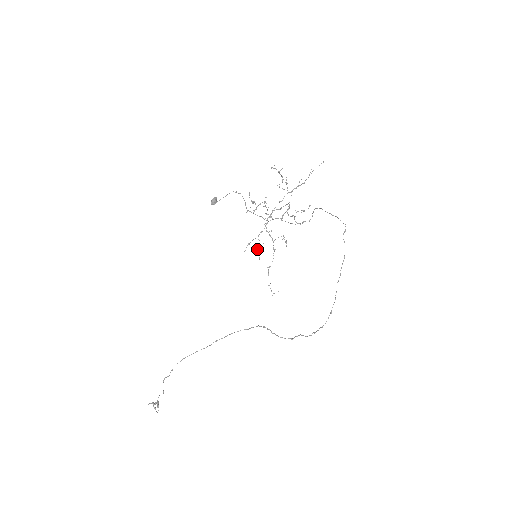
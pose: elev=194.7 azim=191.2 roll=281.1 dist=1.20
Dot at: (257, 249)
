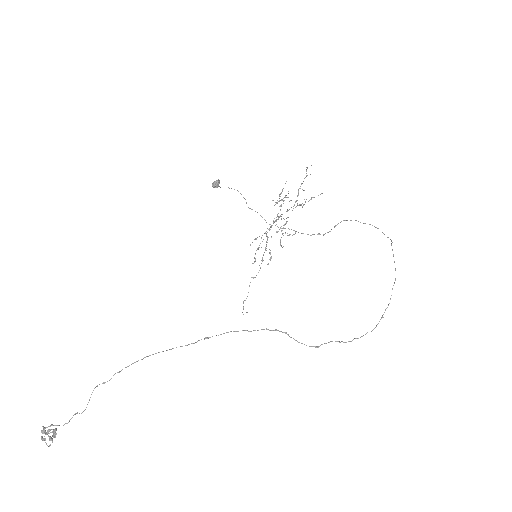
Dot at: (256, 250)
